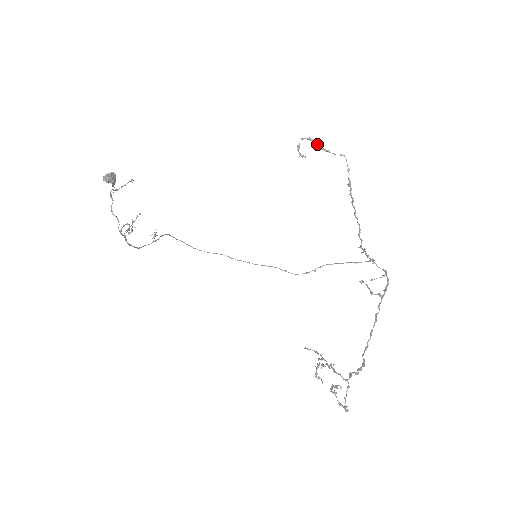
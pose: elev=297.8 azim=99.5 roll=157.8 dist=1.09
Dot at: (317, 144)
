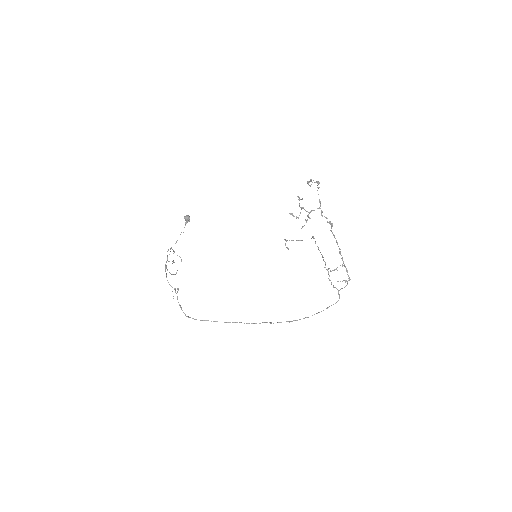
Dot at: occluded
